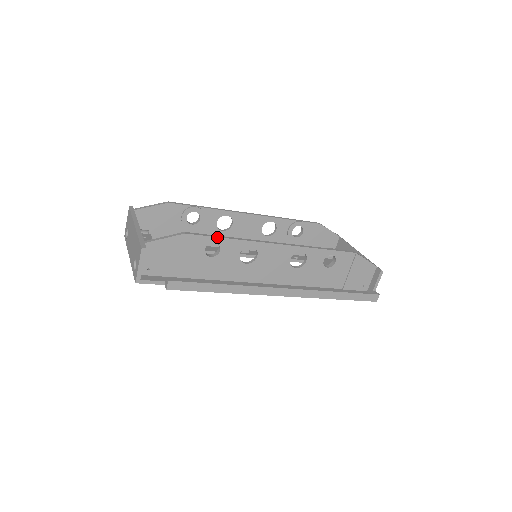
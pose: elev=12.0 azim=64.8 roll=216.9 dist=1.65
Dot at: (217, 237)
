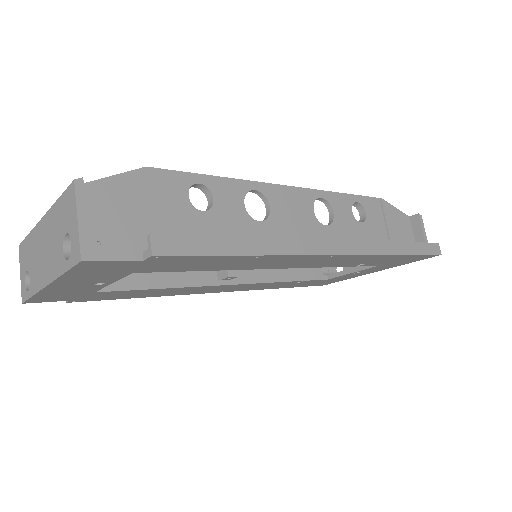
Dot at: (200, 174)
